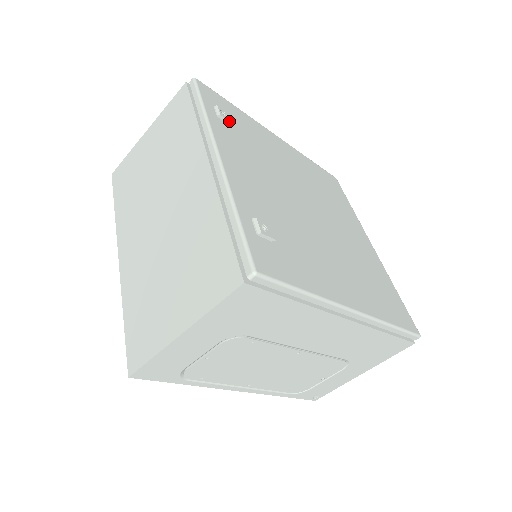
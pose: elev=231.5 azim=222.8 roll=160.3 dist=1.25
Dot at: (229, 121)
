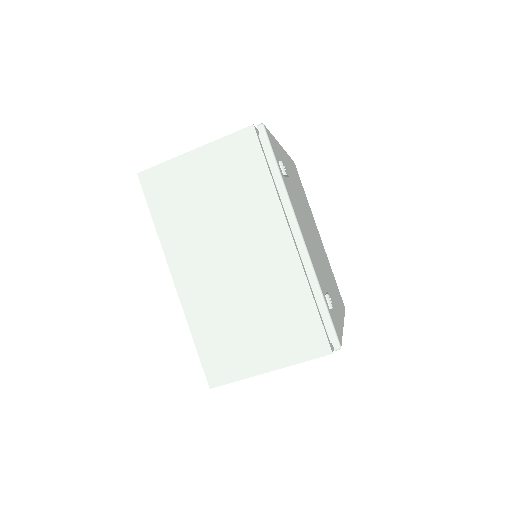
Dot at: (288, 176)
